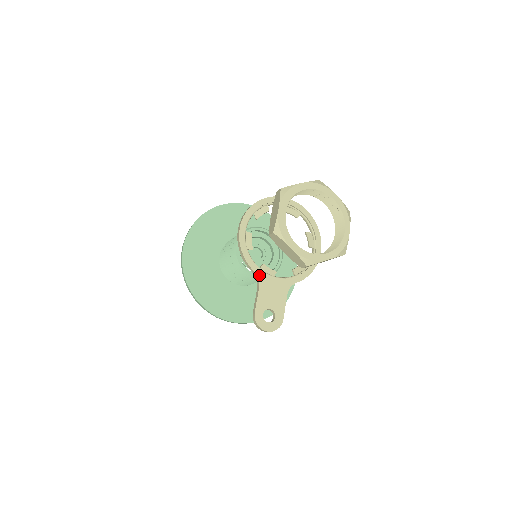
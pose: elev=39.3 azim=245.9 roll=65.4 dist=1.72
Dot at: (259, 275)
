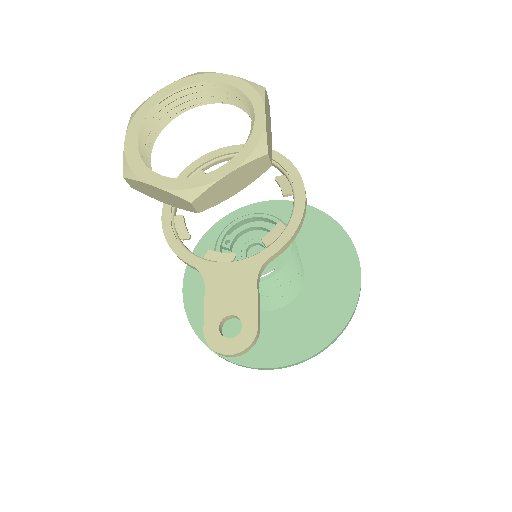
Dot at: (202, 269)
